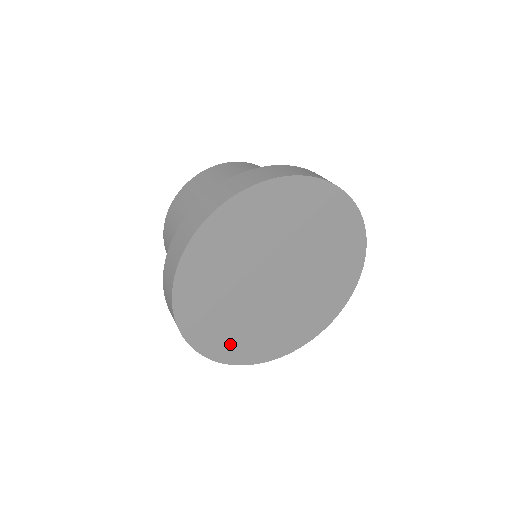
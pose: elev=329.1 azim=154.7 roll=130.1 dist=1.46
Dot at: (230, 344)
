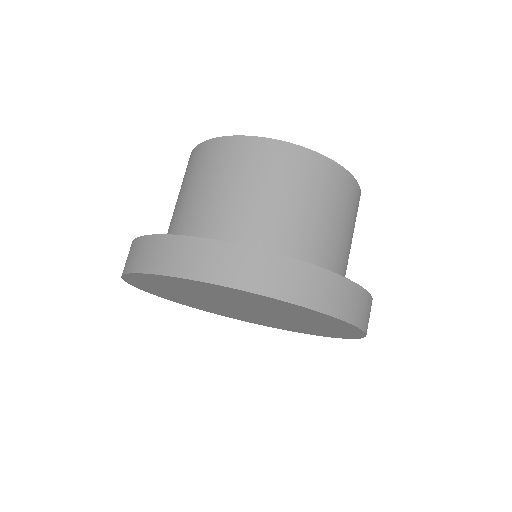
Dot at: (171, 297)
